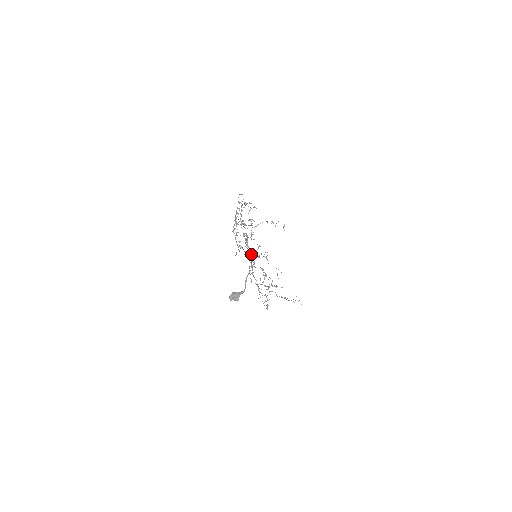
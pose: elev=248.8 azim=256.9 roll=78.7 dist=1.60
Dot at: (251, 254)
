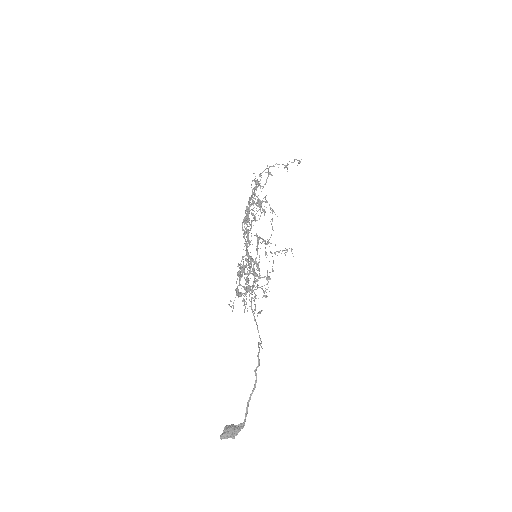
Dot at: (247, 237)
